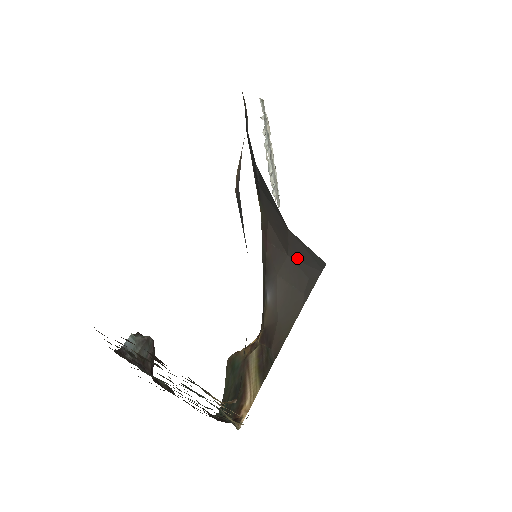
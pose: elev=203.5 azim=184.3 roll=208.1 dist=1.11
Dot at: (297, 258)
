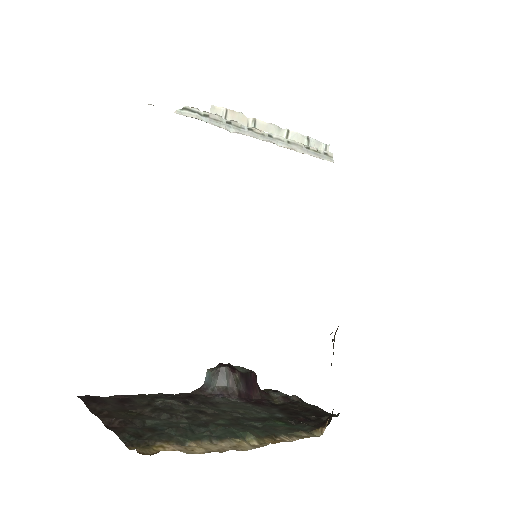
Dot at: occluded
